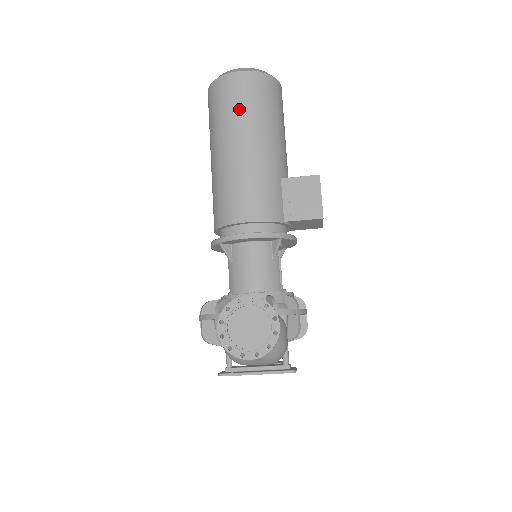
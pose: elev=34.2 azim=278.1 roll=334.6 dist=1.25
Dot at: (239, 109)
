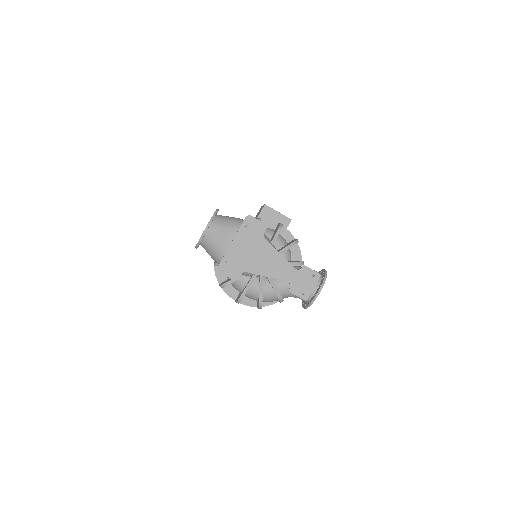
Dot at: occluded
